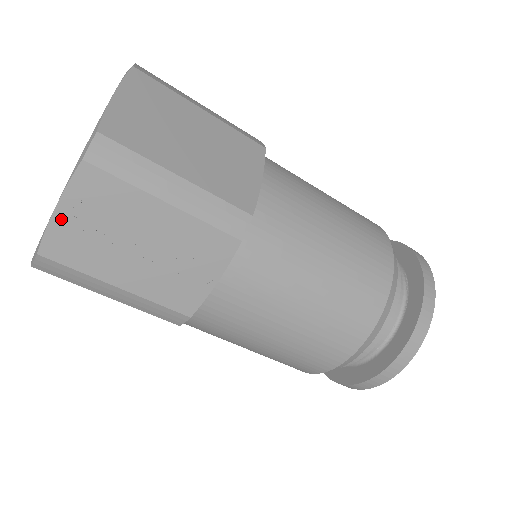
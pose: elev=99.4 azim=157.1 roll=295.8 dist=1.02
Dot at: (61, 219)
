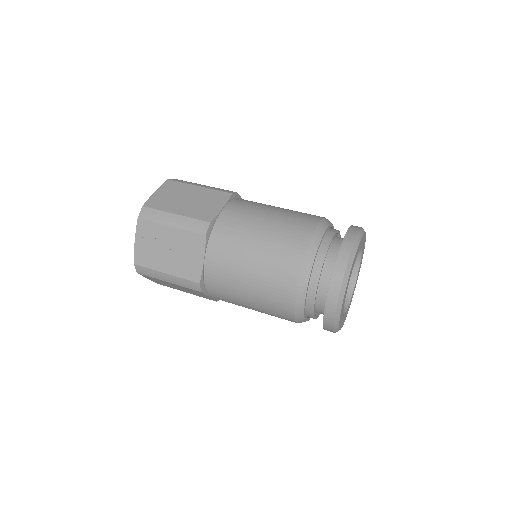
Dot at: (138, 246)
